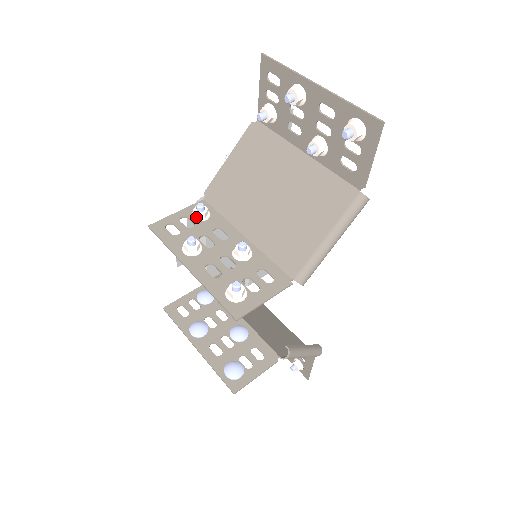
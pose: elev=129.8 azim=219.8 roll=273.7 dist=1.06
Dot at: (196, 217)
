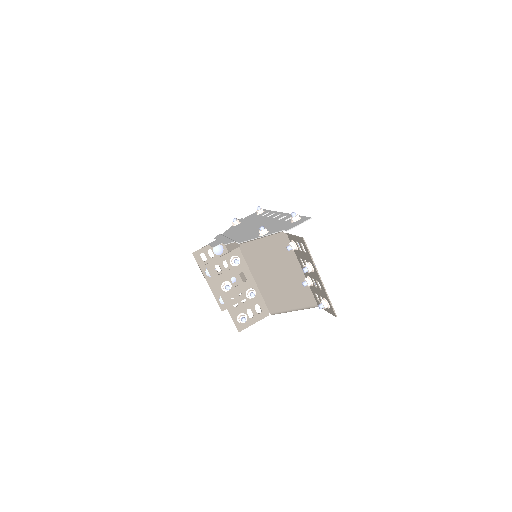
Dot at: (232, 264)
